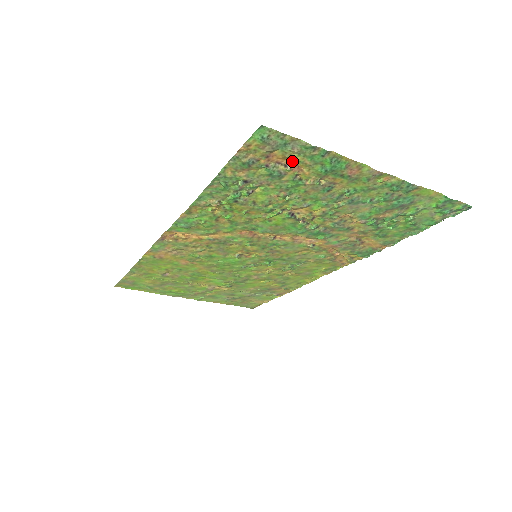
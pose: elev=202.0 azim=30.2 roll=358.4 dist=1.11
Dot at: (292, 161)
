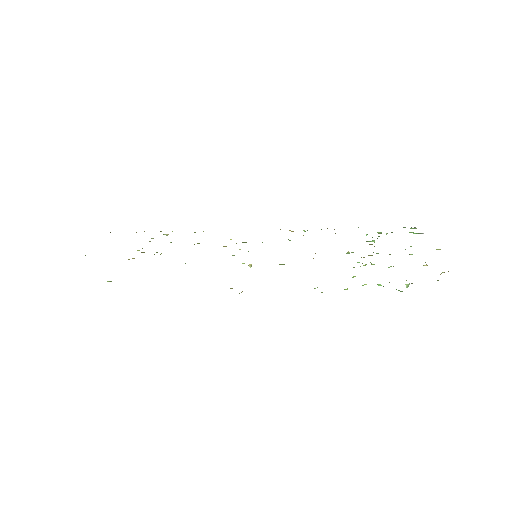
Dot at: occluded
